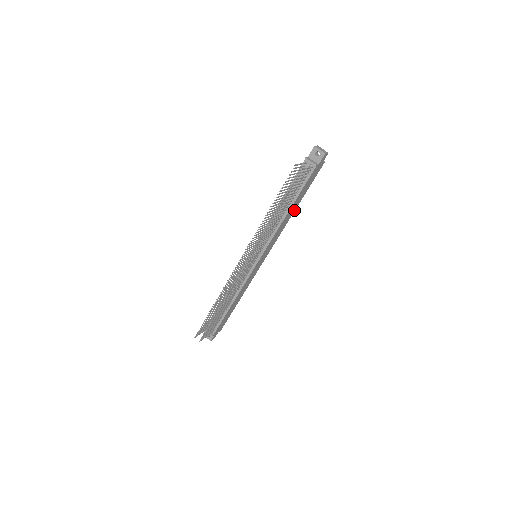
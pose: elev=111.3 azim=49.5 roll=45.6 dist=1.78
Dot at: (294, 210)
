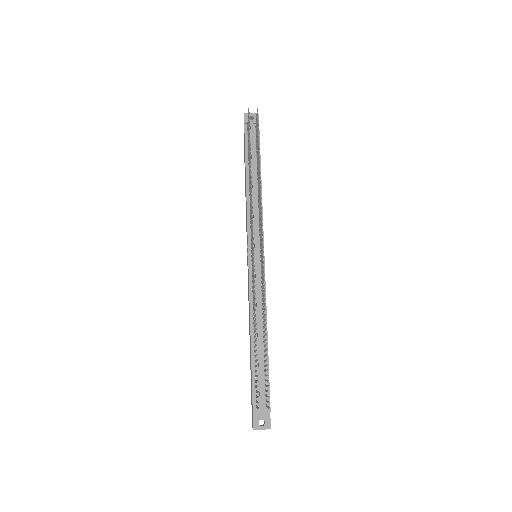
Dot at: occluded
